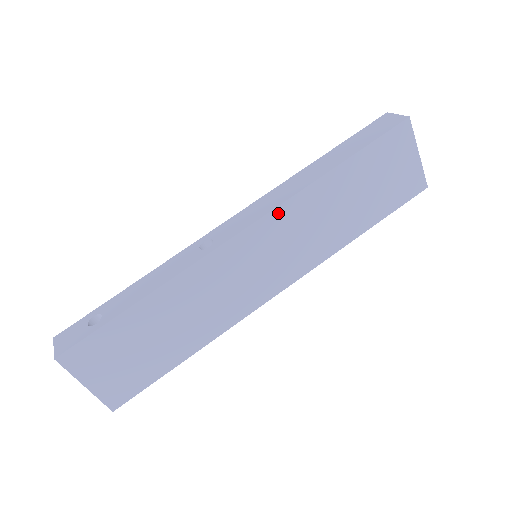
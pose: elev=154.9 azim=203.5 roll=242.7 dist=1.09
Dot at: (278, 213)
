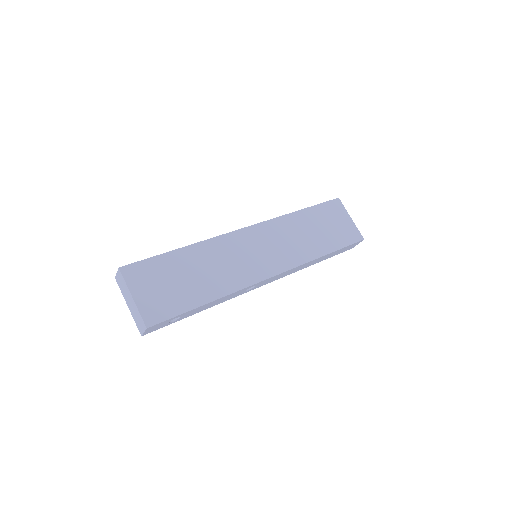
Dot at: (268, 224)
